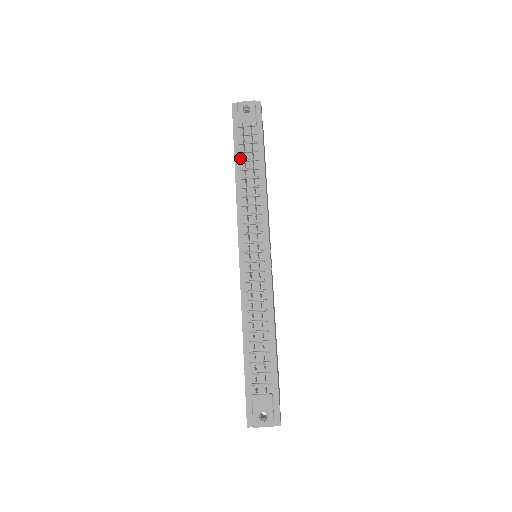
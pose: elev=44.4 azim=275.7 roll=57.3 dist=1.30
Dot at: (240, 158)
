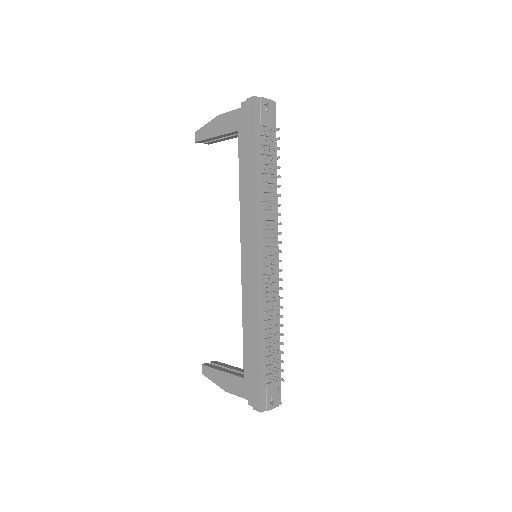
Dot at: (260, 159)
